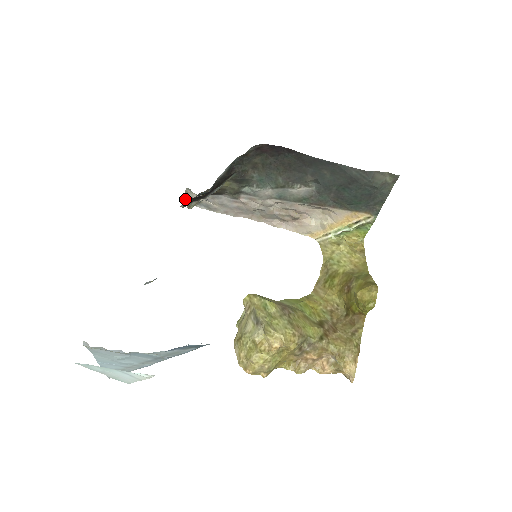
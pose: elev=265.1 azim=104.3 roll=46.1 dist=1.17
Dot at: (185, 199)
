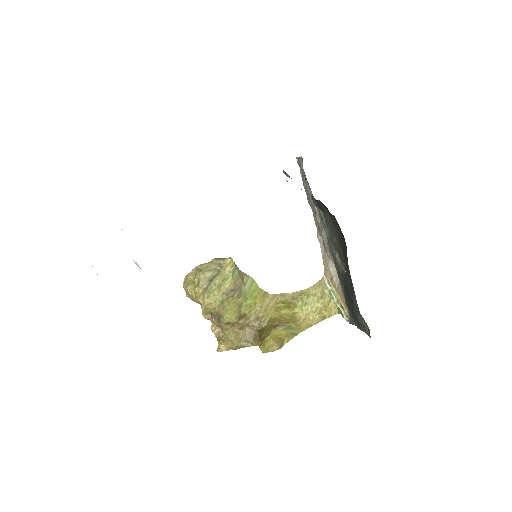
Dot at: (299, 157)
